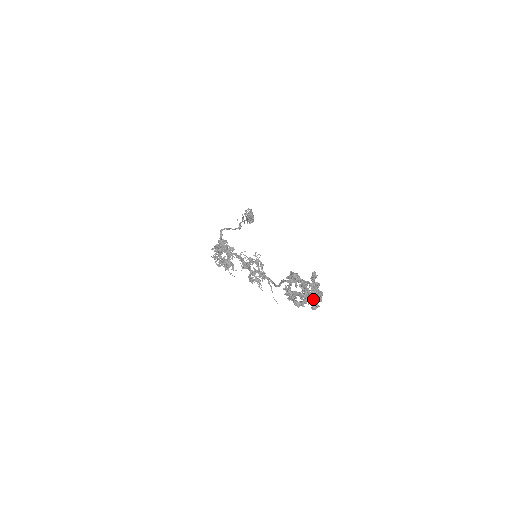
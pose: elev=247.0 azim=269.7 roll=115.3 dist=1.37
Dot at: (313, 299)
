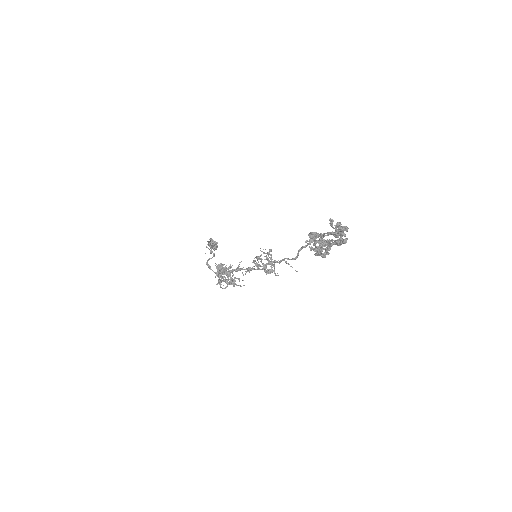
Dot at: occluded
